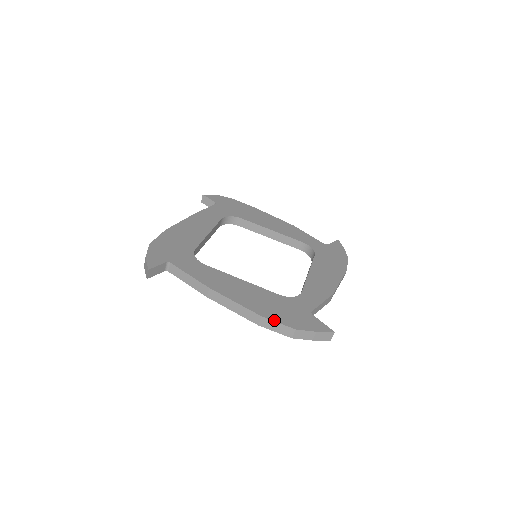
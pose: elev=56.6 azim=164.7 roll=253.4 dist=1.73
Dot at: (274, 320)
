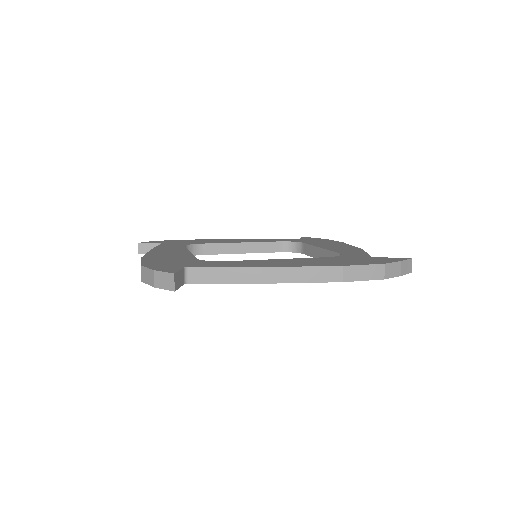
Dot at: (358, 264)
